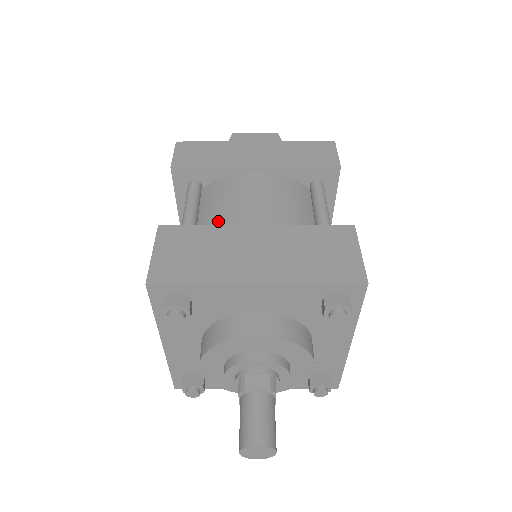
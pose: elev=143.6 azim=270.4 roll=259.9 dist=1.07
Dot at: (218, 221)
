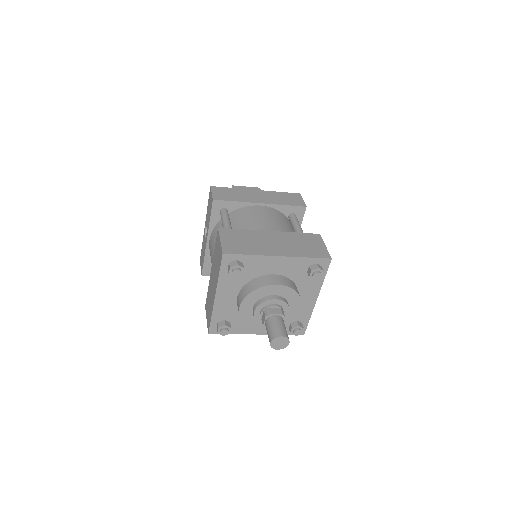
Dot at: occluded
